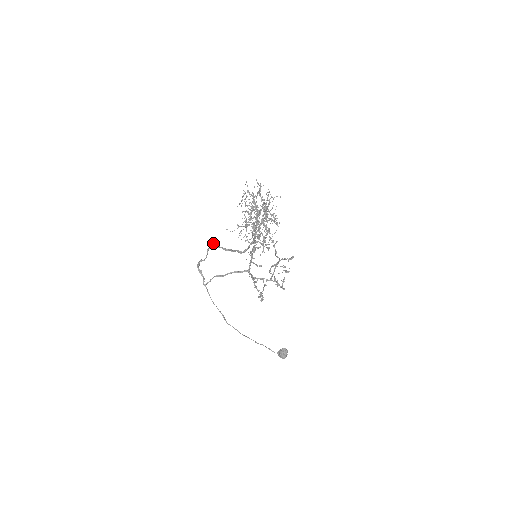
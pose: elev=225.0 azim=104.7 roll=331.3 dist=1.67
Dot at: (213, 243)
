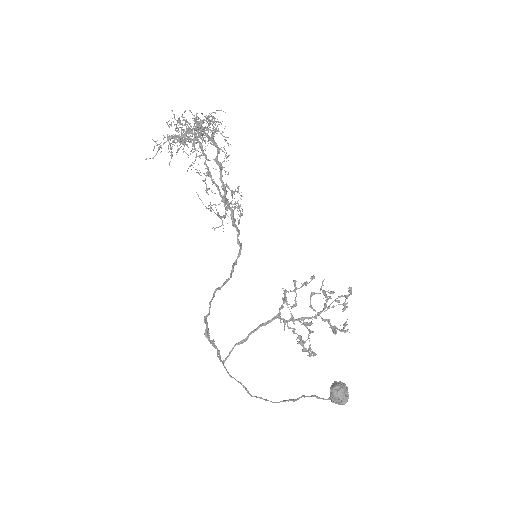
Dot at: (216, 289)
